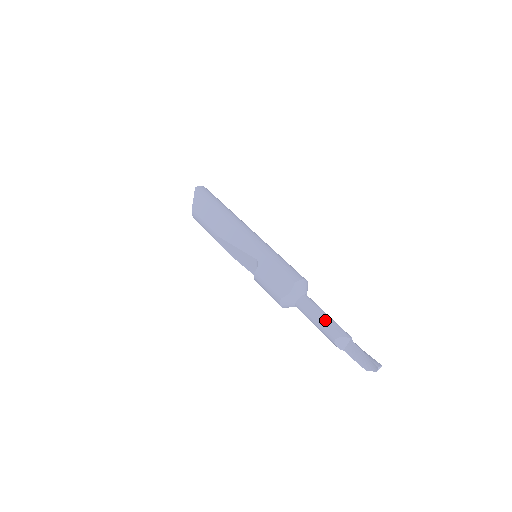
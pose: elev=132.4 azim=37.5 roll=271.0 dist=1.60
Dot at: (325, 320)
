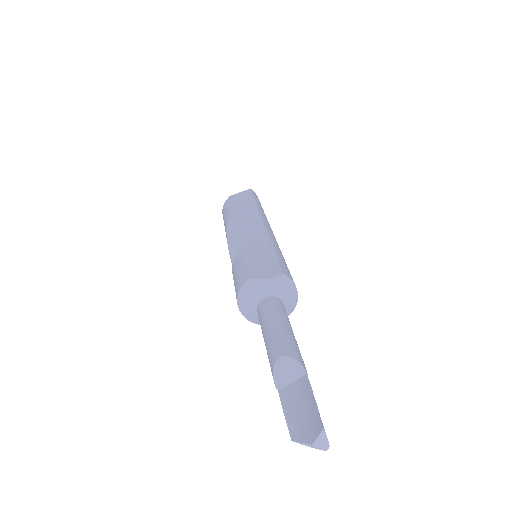
Dot at: (287, 331)
